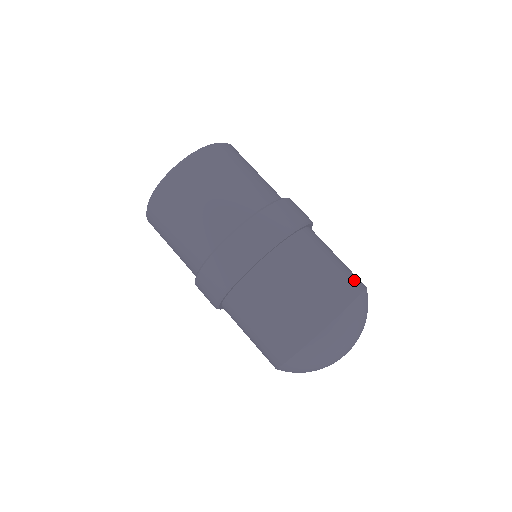
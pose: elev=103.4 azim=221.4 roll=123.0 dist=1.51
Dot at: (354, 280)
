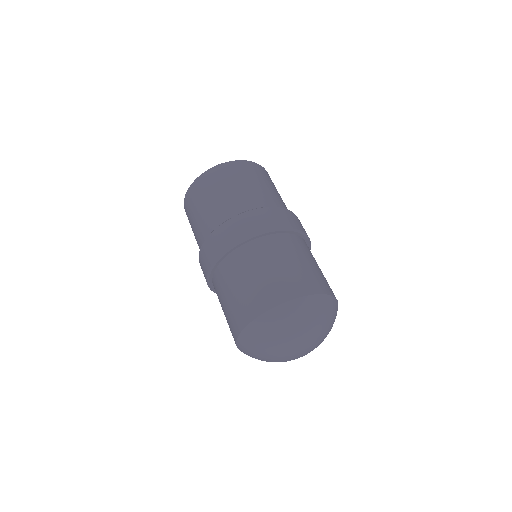
Dot at: (331, 289)
